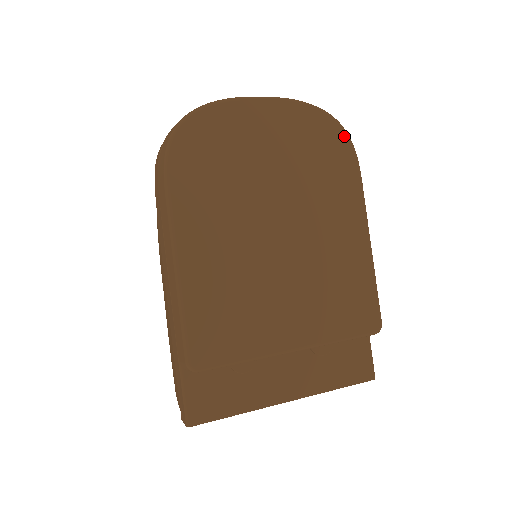
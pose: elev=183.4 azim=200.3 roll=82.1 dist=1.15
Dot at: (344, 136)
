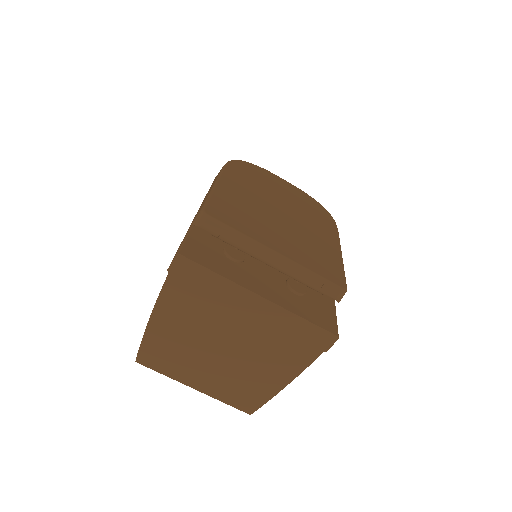
Dot at: (329, 215)
